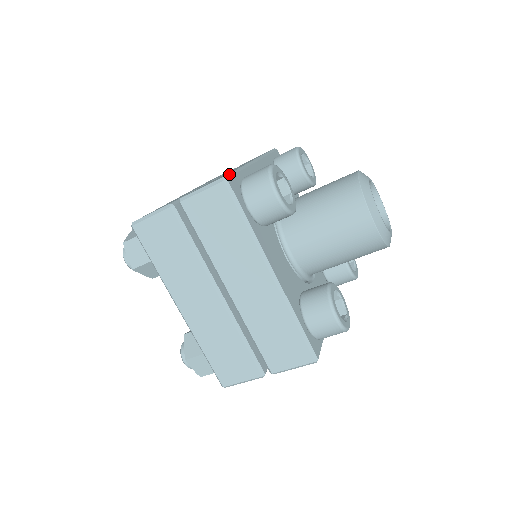
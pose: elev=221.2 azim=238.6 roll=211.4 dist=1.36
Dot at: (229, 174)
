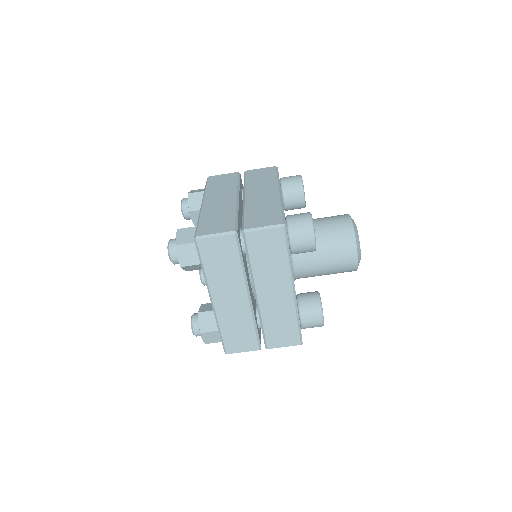
Dot at: (283, 218)
